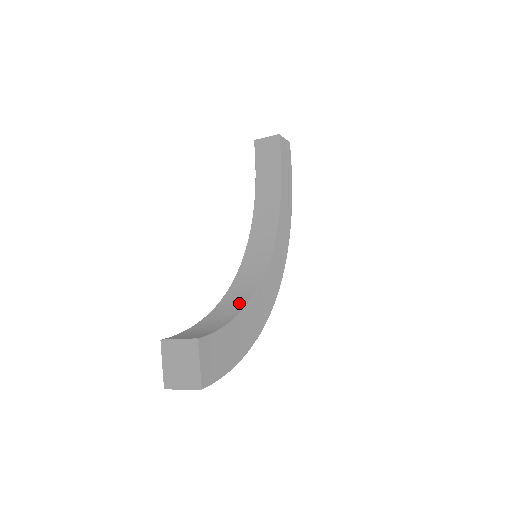
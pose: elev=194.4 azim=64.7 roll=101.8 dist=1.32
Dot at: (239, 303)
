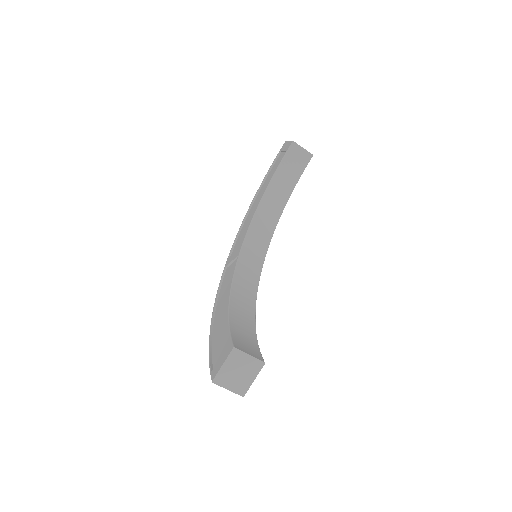
Dot at: (249, 307)
